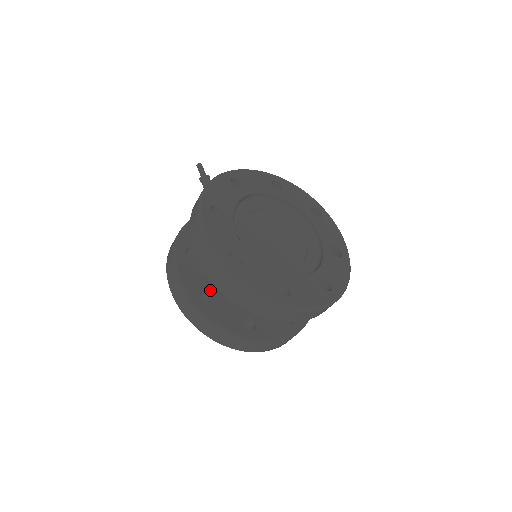
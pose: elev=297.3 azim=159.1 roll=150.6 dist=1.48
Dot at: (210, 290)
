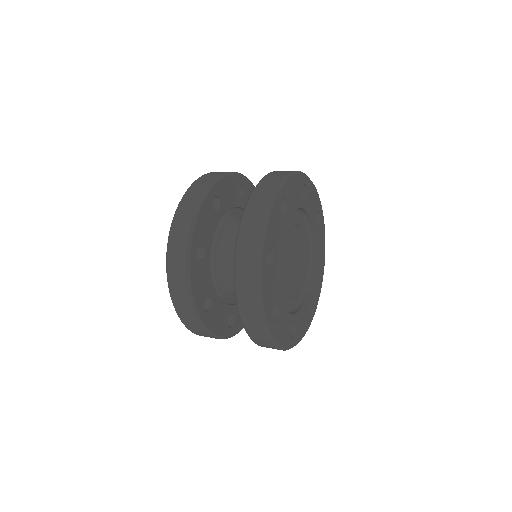
Dot at: (221, 208)
